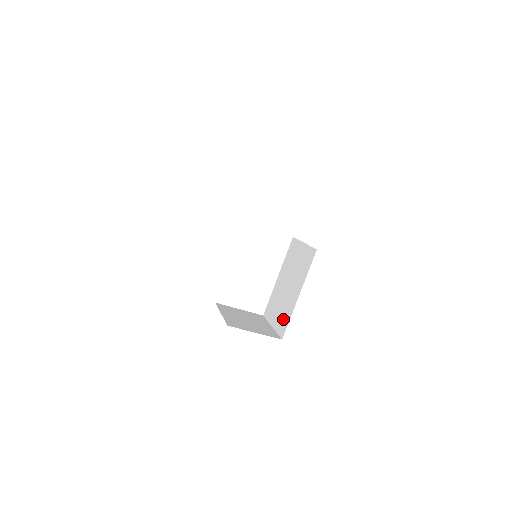
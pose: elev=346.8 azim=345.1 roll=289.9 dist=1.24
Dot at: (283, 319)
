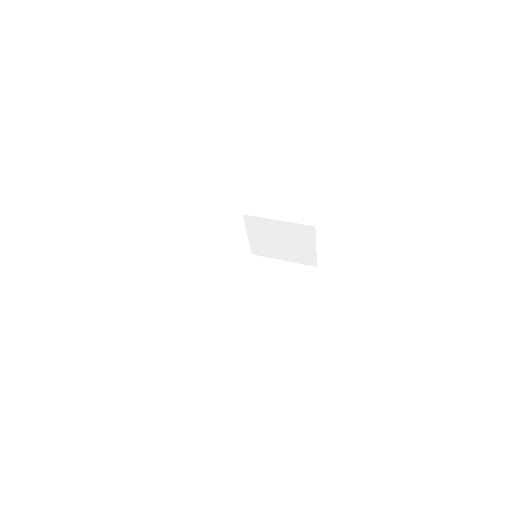
Dot at: (279, 332)
